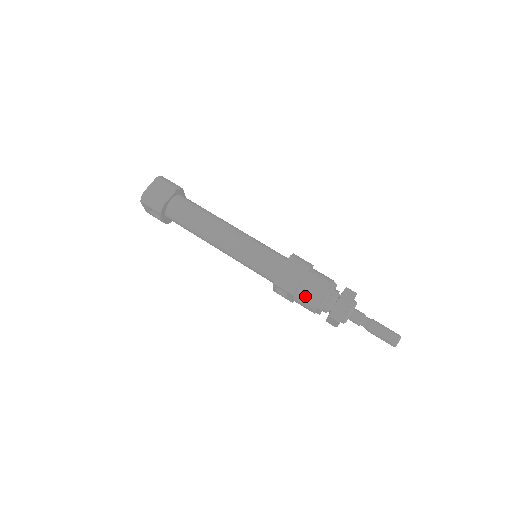
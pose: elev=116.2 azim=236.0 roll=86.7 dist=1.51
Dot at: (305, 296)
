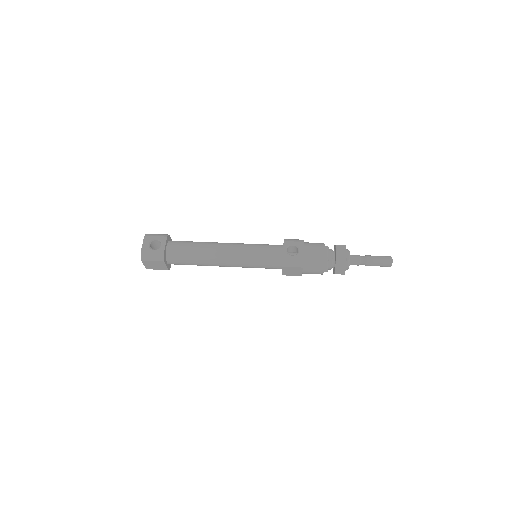
Dot at: (312, 243)
